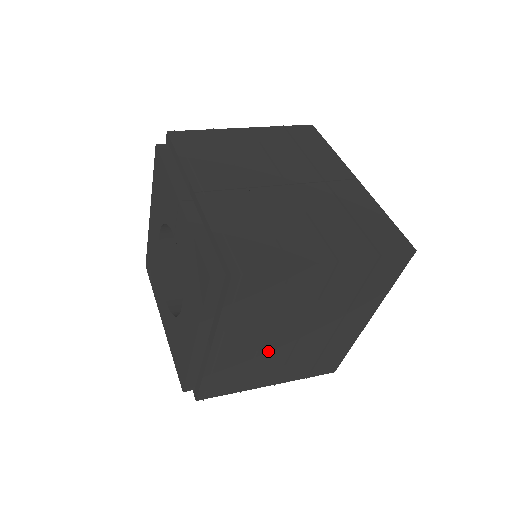
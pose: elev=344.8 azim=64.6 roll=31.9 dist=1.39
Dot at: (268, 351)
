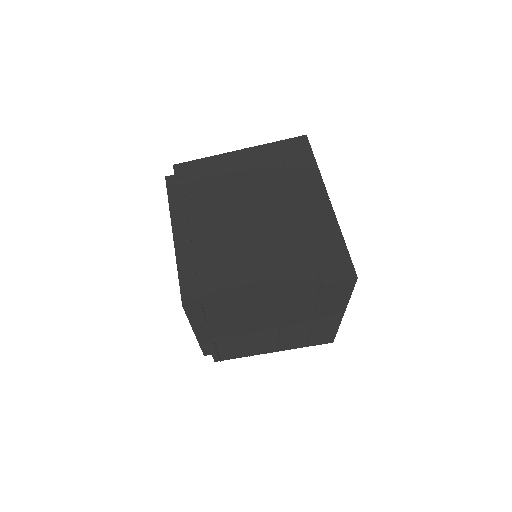
Dot at: (257, 336)
